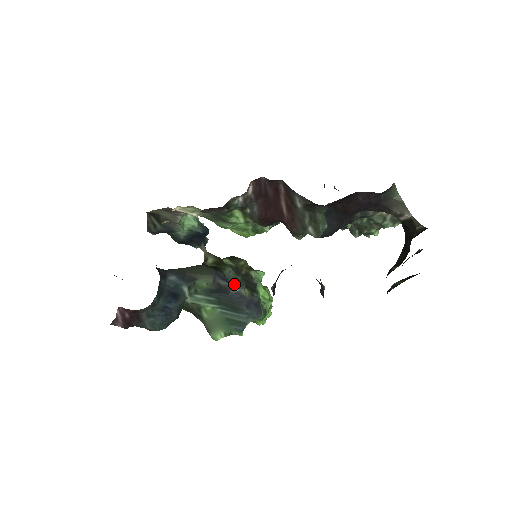
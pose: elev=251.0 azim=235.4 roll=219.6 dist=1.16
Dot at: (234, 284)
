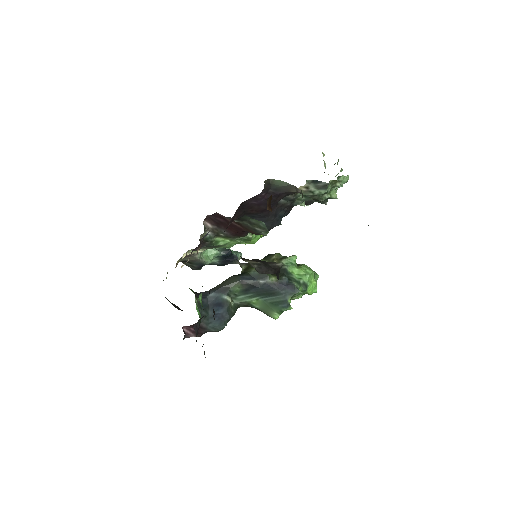
Dot at: (260, 279)
